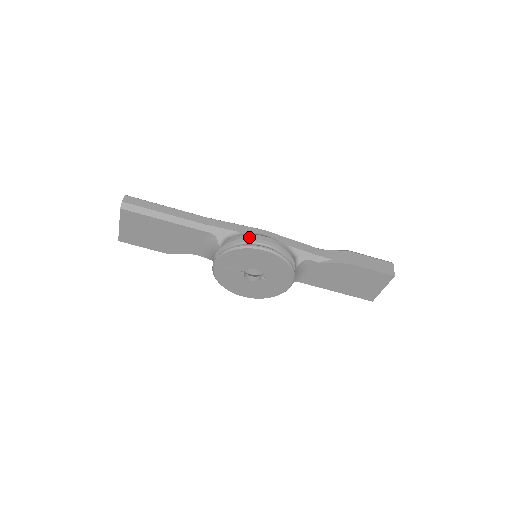
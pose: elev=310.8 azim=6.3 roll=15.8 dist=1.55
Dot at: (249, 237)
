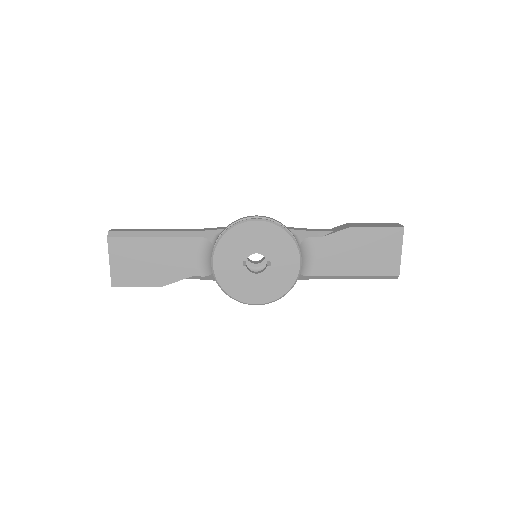
Dot at: (239, 219)
